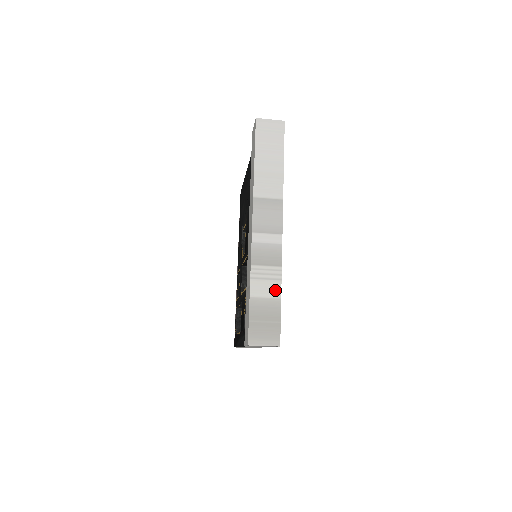
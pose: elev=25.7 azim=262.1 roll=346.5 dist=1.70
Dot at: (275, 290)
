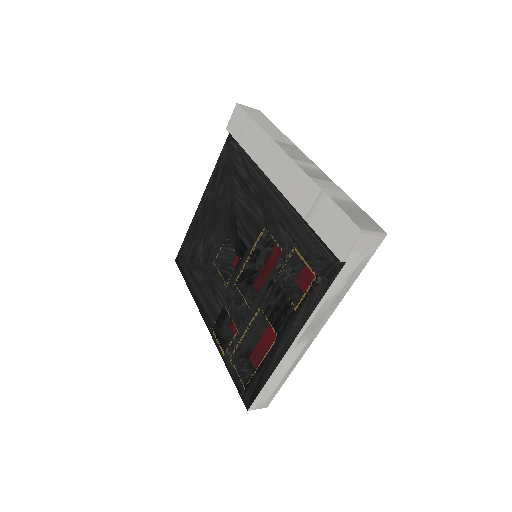
Dot at: (344, 196)
